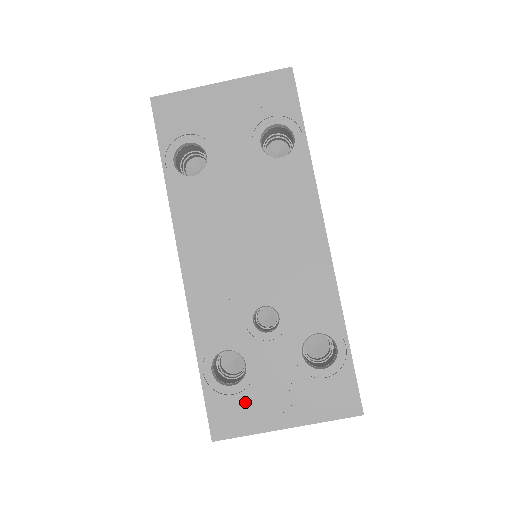
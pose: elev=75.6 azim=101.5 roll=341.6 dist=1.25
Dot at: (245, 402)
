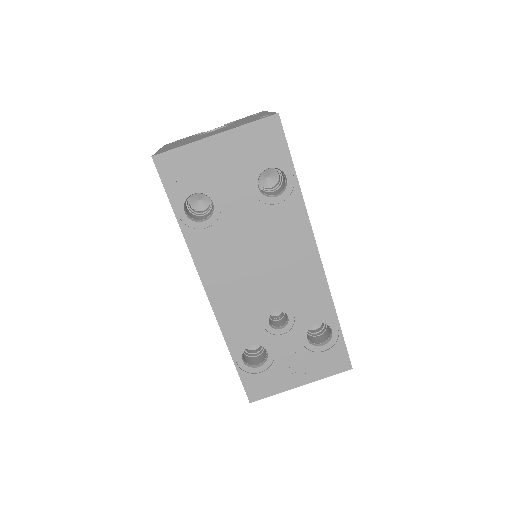
Dot at: (270, 376)
